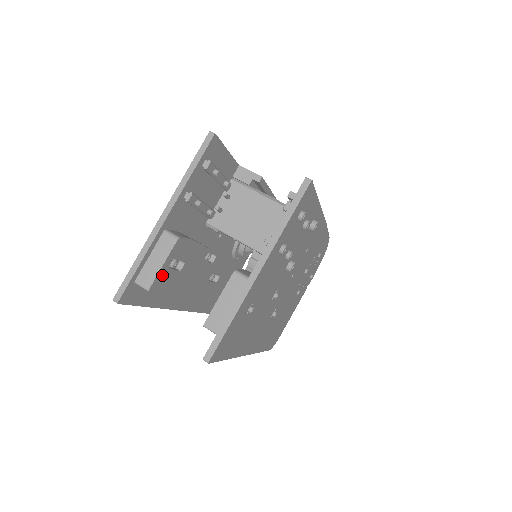
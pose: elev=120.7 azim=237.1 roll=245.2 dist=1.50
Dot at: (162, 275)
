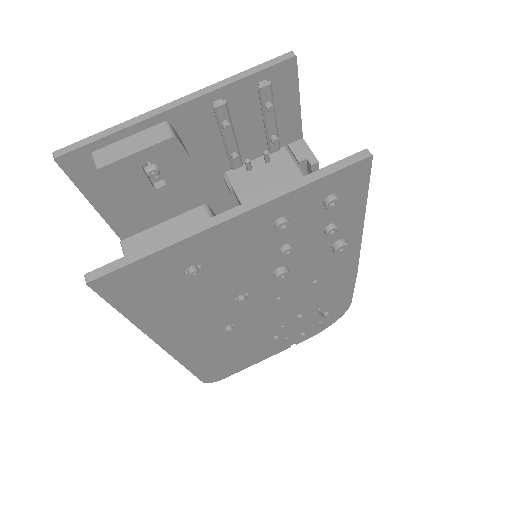
Dot at: (127, 167)
